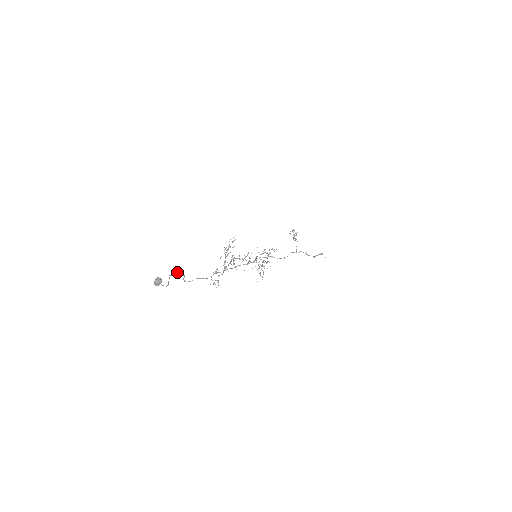
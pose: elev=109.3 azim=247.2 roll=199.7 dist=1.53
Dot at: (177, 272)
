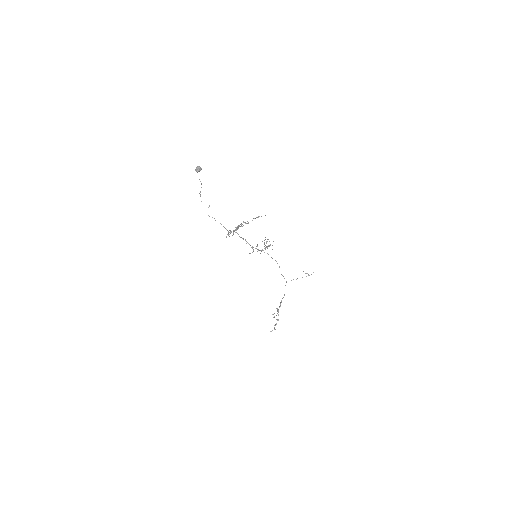
Dot at: occluded
